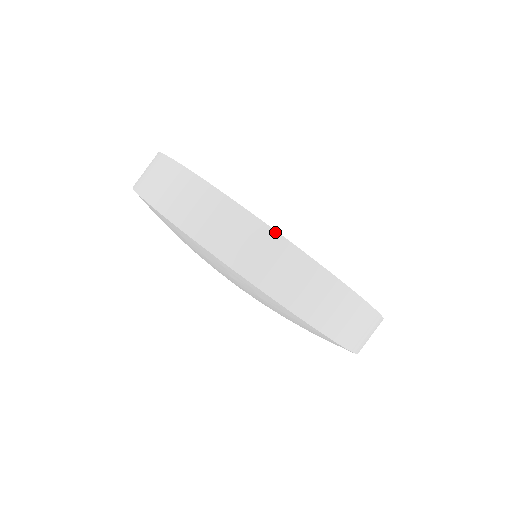
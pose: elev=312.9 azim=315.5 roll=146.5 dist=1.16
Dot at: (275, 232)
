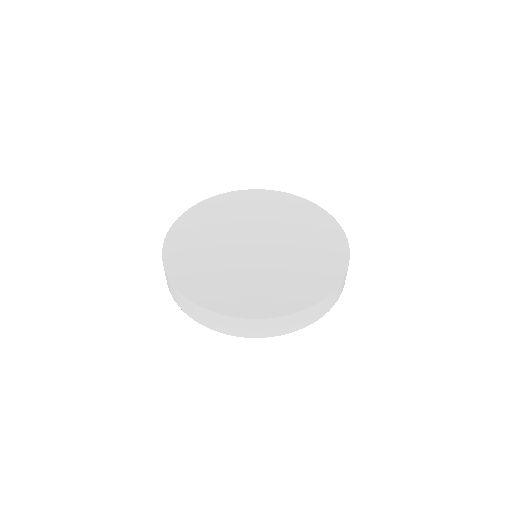
Dot at: (224, 316)
